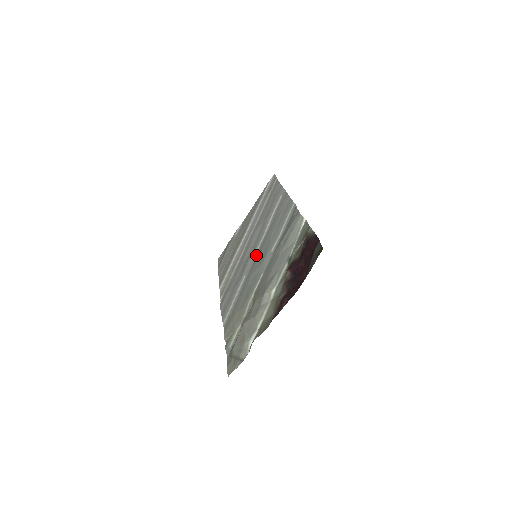
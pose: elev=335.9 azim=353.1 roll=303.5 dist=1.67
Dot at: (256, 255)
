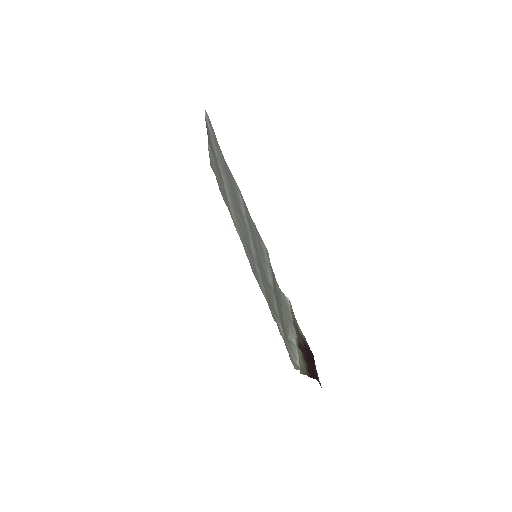
Dot at: occluded
